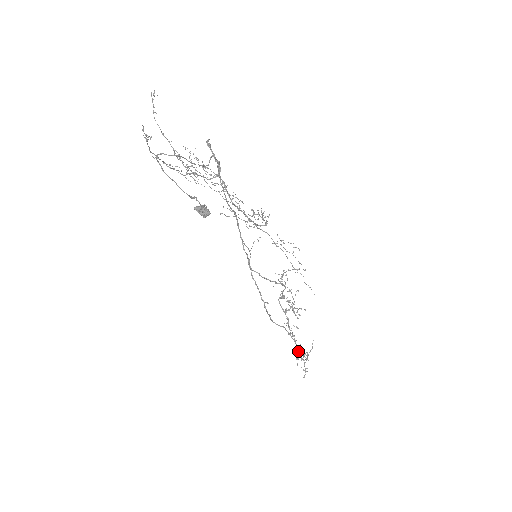
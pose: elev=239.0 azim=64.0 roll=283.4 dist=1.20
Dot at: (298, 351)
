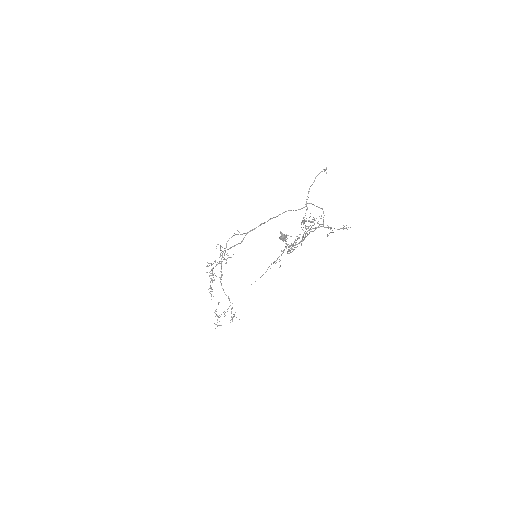
Dot at: (224, 313)
